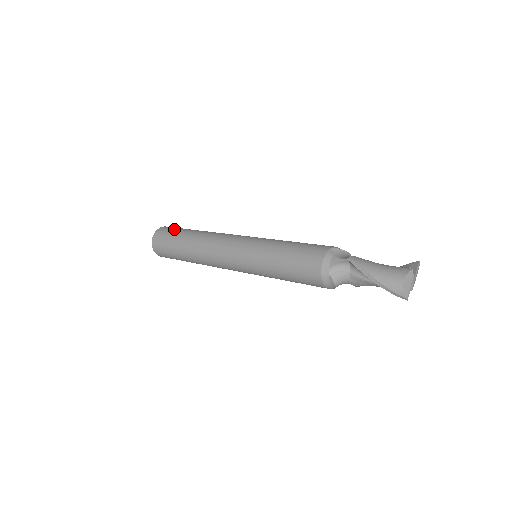
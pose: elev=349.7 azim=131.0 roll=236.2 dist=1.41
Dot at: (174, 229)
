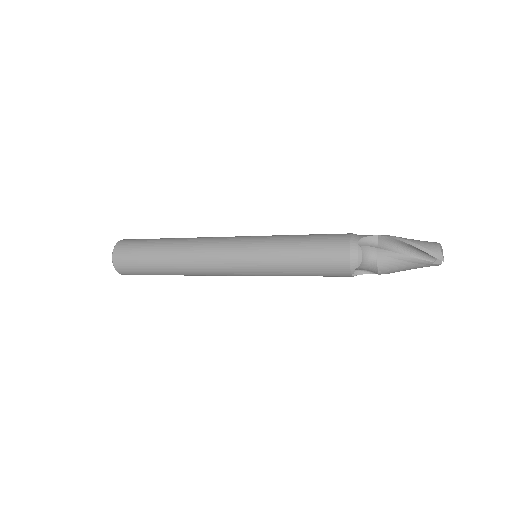
Dot at: occluded
